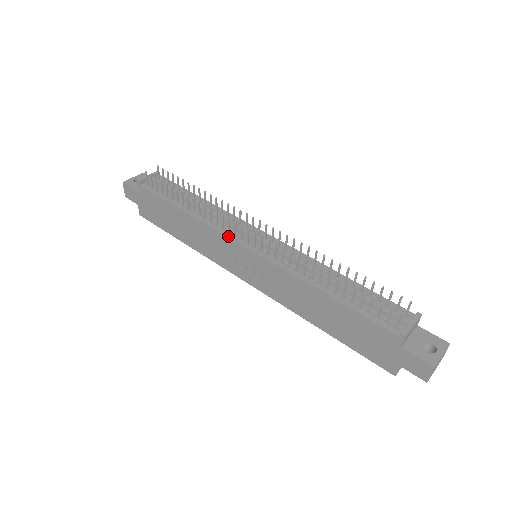
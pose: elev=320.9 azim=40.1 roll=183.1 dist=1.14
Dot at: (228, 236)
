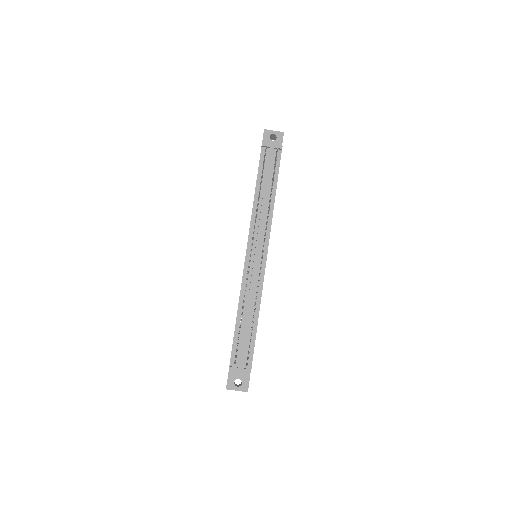
Dot at: (249, 236)
